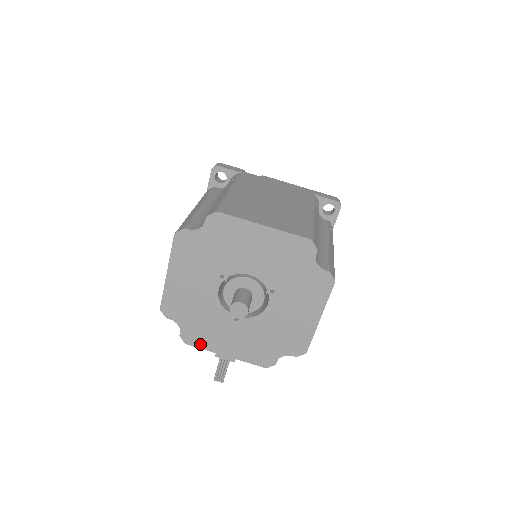
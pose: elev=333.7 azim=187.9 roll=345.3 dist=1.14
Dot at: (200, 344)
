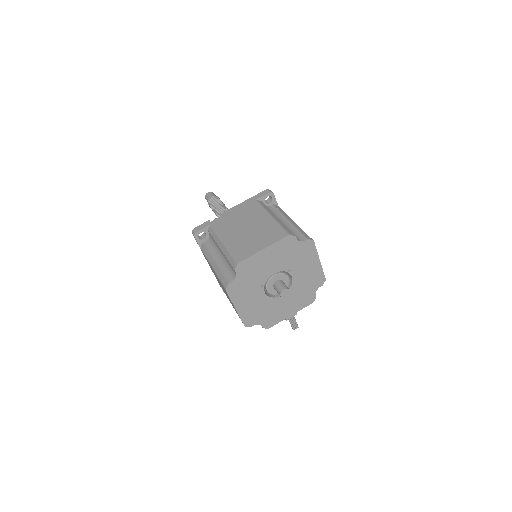
Dot at: (275, 322)
